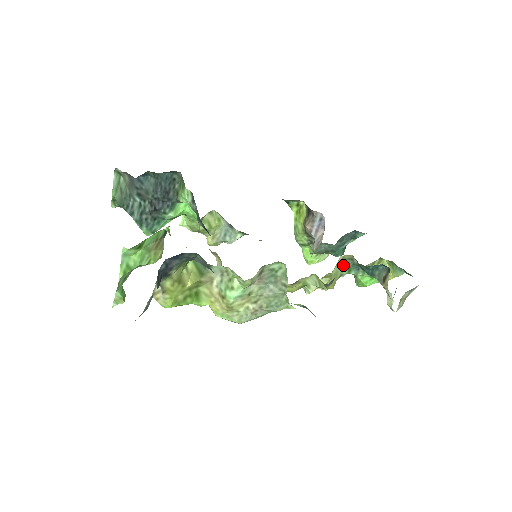
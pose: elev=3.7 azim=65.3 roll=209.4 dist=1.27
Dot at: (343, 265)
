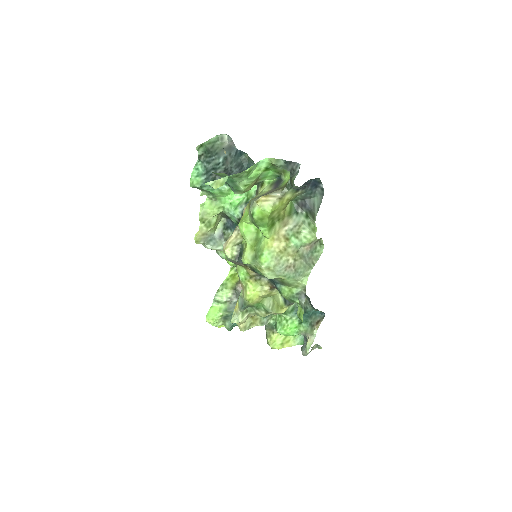
Dot at: occluded
